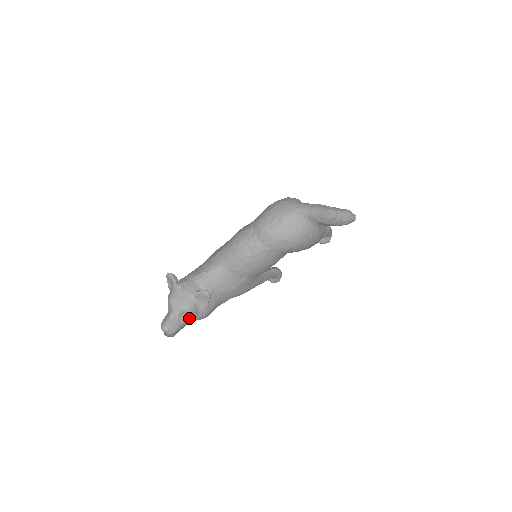
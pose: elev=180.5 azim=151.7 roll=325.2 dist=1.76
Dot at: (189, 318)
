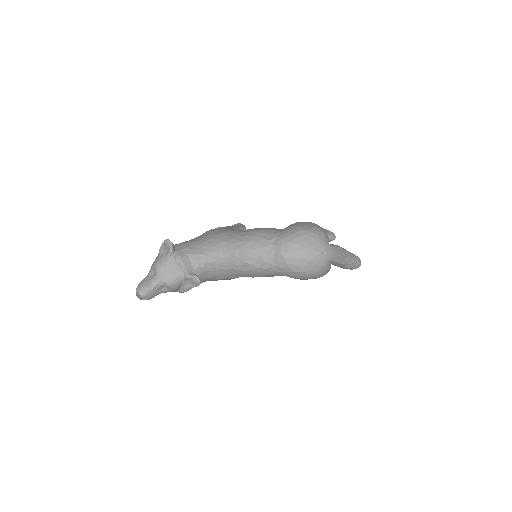
Dot at: (168, 291)
